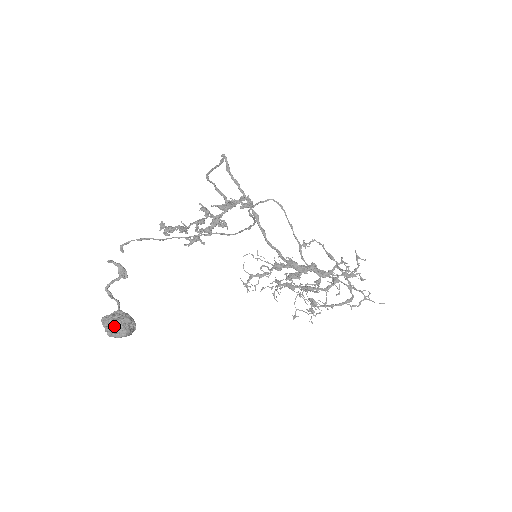
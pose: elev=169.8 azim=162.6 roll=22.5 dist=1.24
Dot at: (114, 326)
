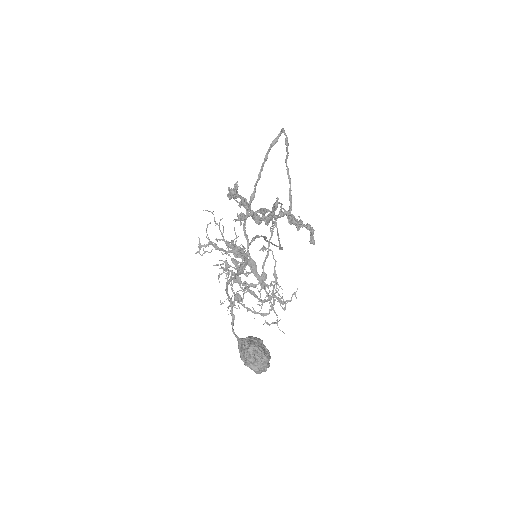
Dot at: (264, 364)
